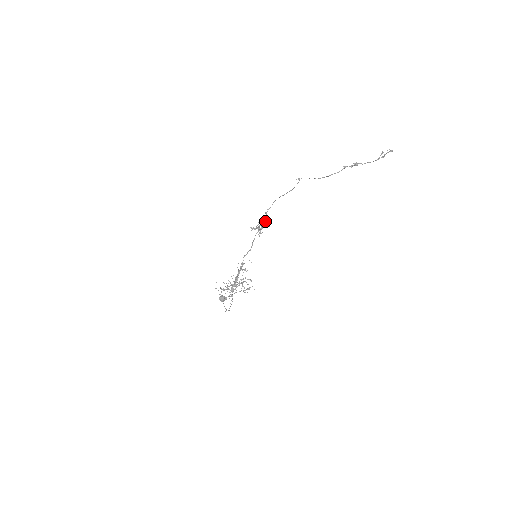
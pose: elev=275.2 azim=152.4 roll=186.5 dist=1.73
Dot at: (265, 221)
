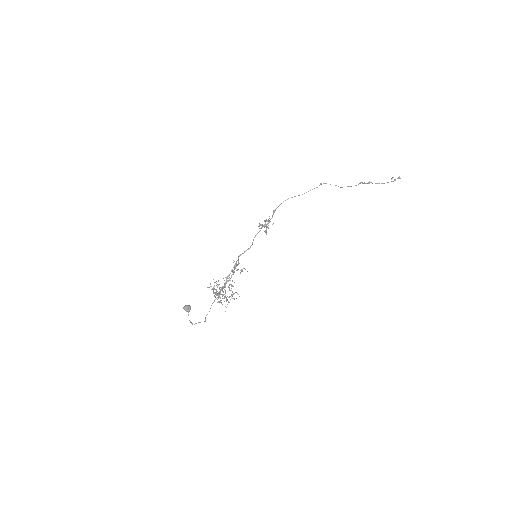
Dot at: (266, 220)
